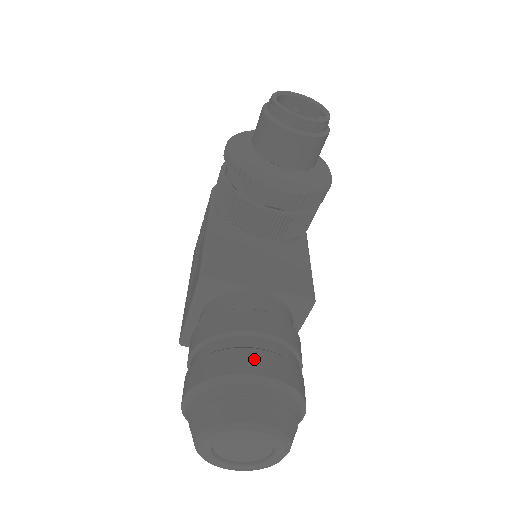
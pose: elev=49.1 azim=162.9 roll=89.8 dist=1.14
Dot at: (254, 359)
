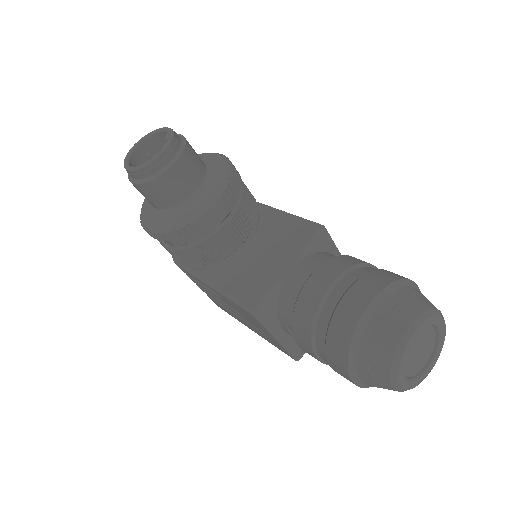
Dot at: (351, 304)
